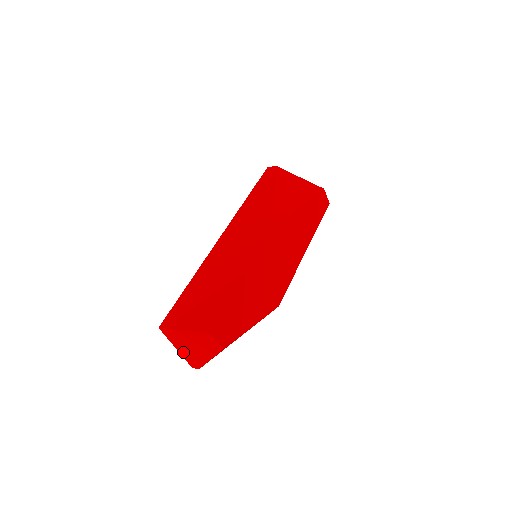
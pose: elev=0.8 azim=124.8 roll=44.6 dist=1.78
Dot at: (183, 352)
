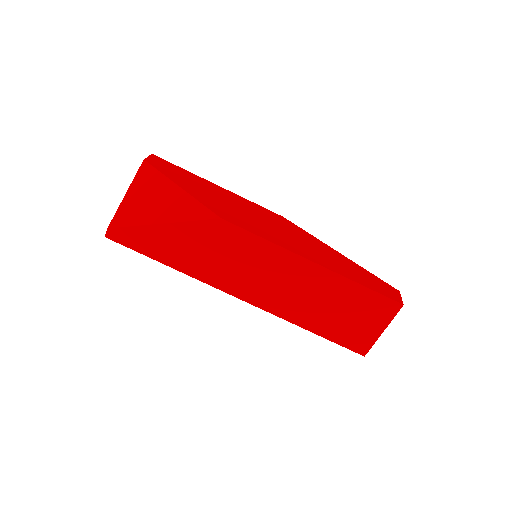
Dot at: occluded
